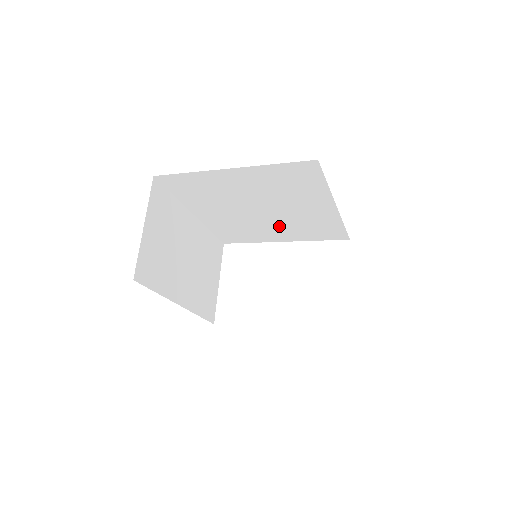
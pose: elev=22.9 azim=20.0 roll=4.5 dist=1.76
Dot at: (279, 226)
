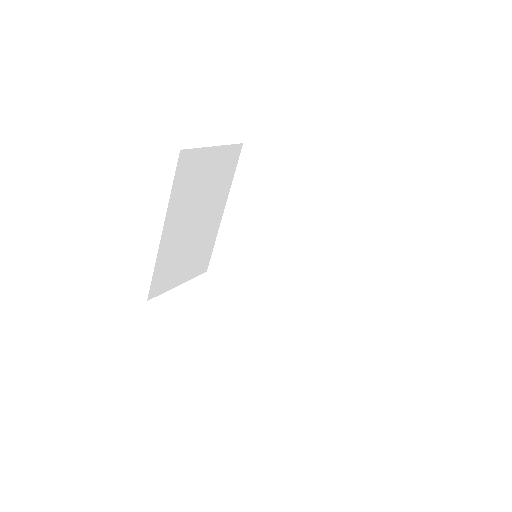
Dot at: (275, 277)
